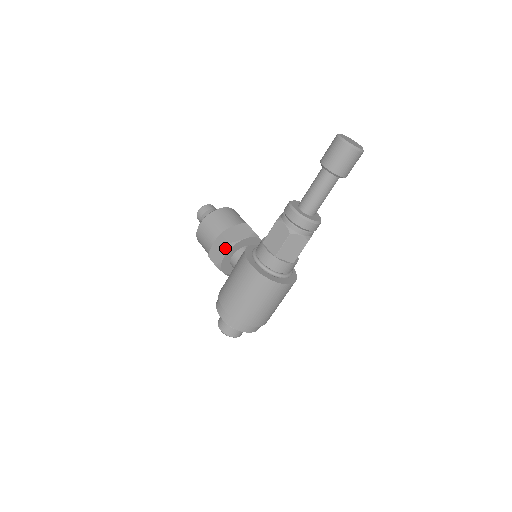
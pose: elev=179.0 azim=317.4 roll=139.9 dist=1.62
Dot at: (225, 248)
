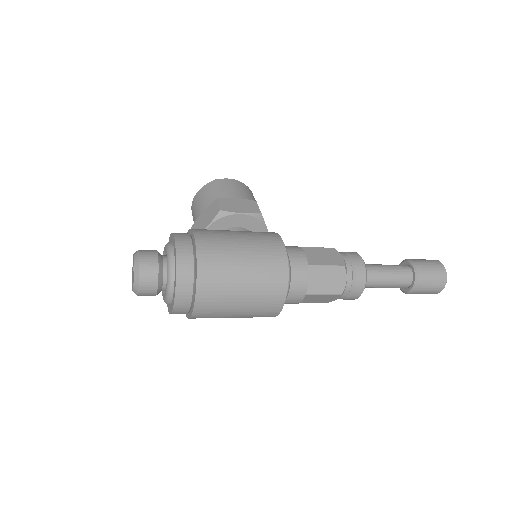
Dot at: (251, 211)
